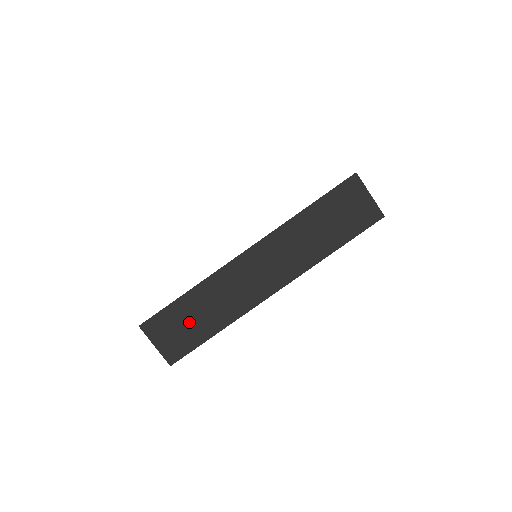
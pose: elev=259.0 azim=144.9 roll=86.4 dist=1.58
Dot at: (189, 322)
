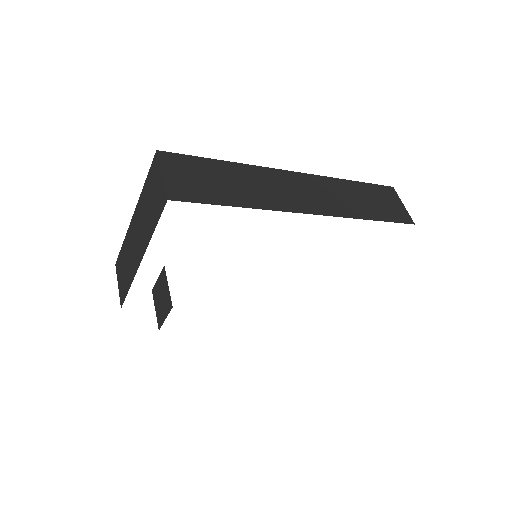
Dot at: (214, 181)
